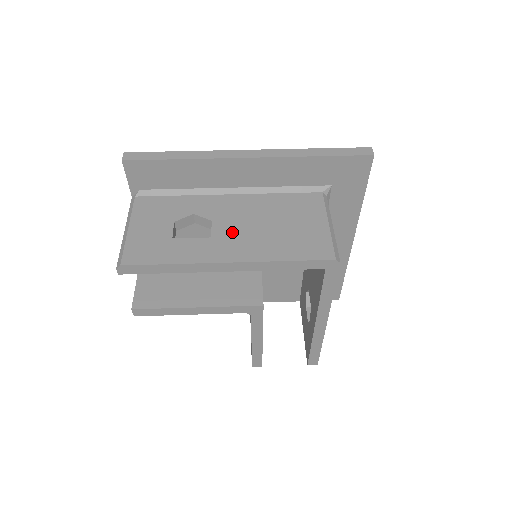
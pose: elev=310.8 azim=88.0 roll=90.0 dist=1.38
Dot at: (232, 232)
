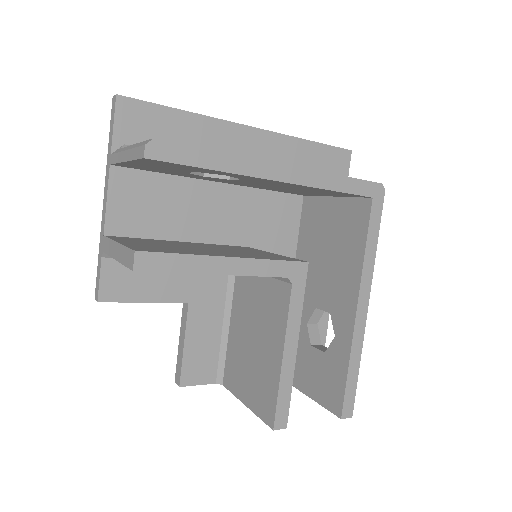
Dot at: occluded
